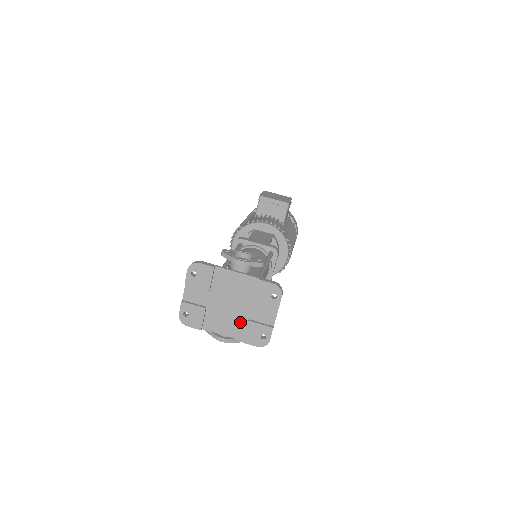
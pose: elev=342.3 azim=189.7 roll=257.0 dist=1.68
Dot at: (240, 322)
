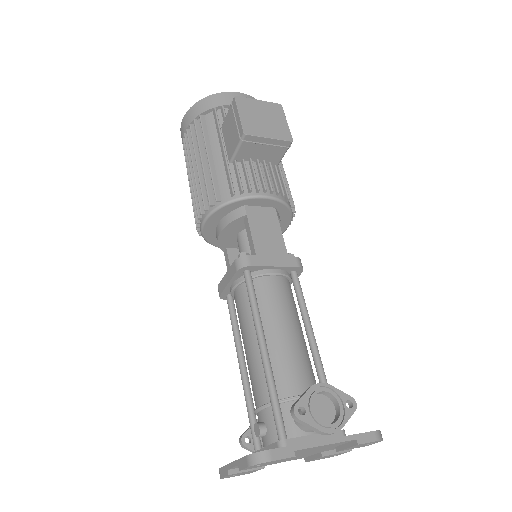
Dot at: (307, 455)
